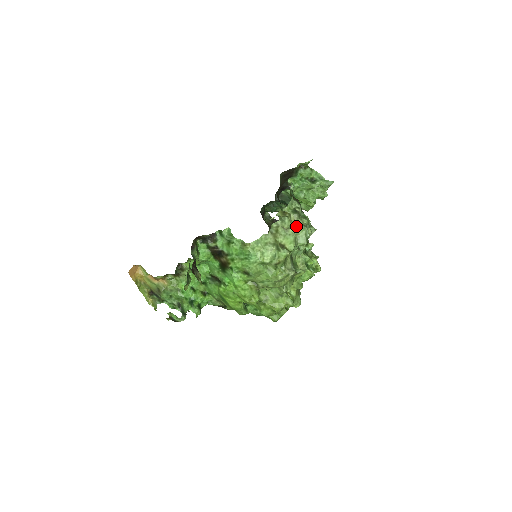
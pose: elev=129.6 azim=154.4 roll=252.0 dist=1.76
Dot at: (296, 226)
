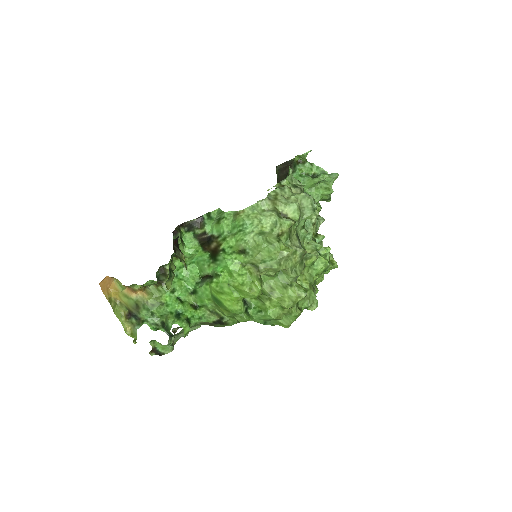
Dot at: (299, 194)
